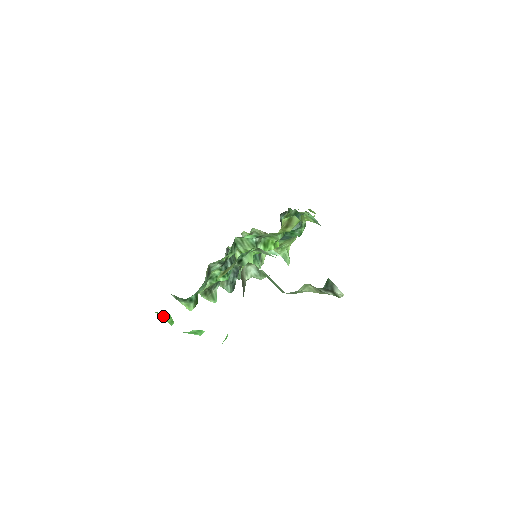
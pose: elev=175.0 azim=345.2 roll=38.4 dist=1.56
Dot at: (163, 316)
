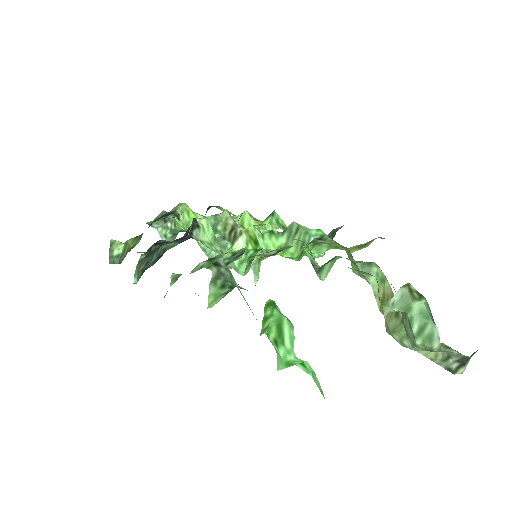
Dot at: (269, 313)
